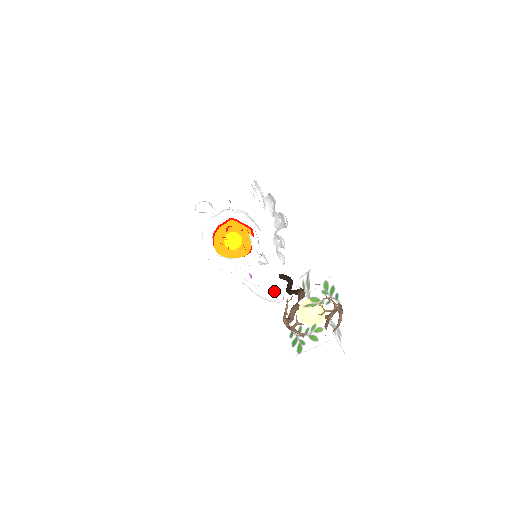
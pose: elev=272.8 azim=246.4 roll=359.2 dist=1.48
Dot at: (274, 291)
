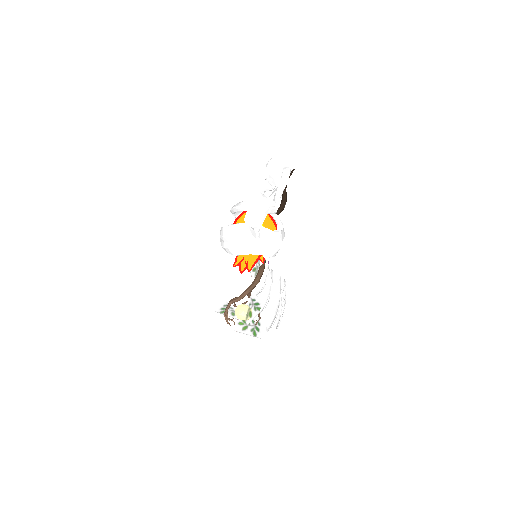
Dot at: occluded
